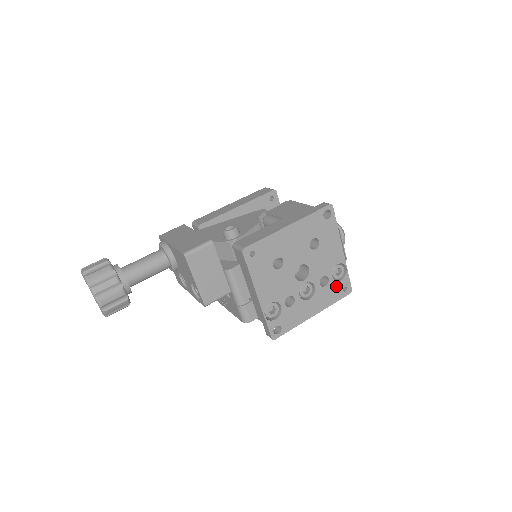
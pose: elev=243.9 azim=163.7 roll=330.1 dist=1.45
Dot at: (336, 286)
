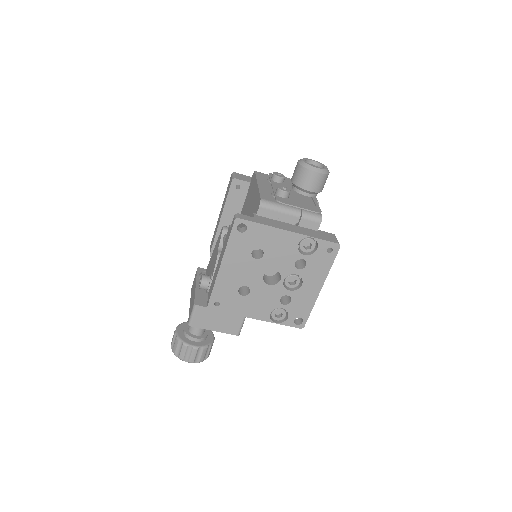
Dot at: (317, 256)
